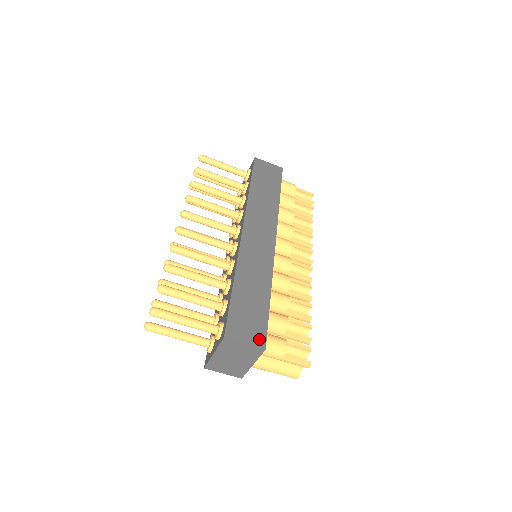
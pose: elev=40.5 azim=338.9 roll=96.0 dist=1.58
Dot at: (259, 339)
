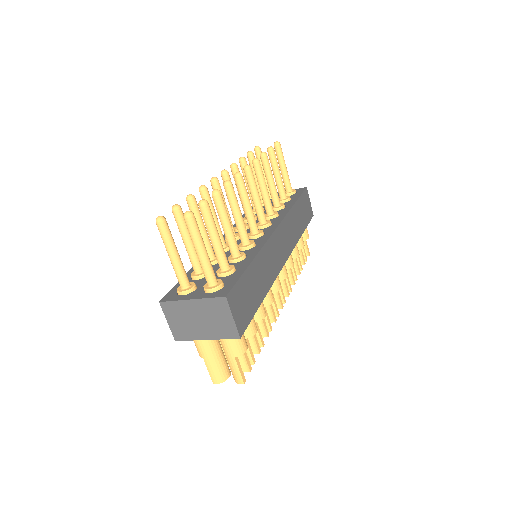
Dot at: (242, 325)
